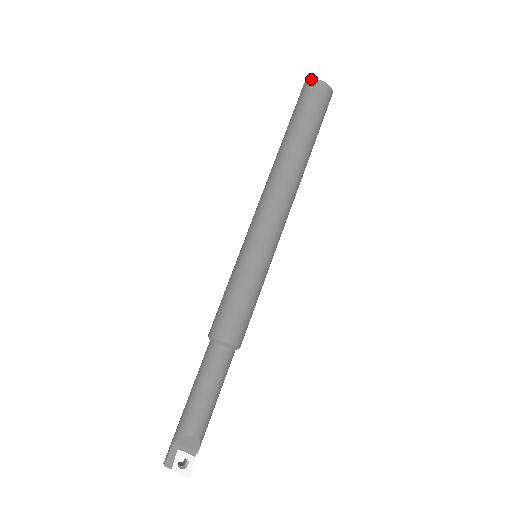
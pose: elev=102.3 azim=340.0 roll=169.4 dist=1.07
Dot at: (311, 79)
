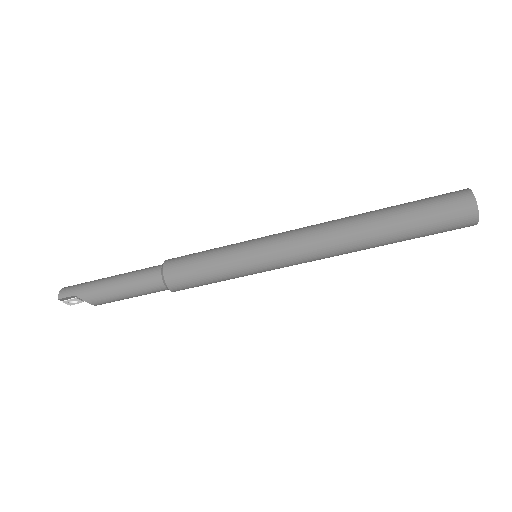
Dot at: occluded
